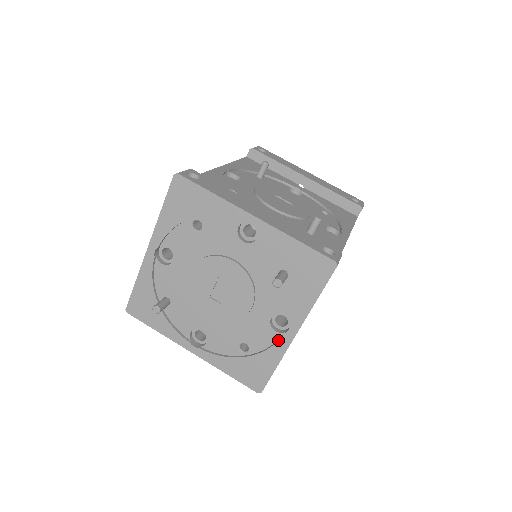
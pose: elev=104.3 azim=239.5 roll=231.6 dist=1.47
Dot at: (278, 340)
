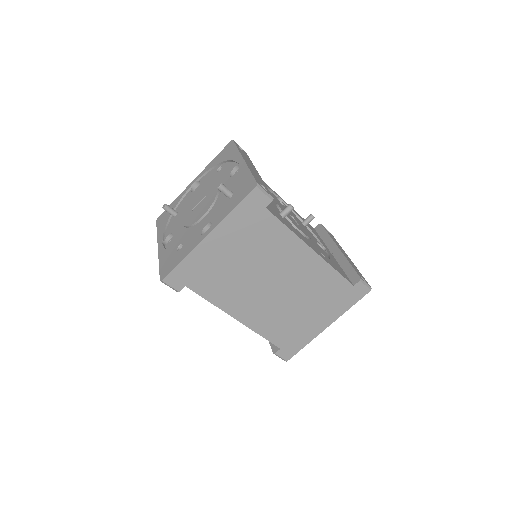
Dot at: (197, 239)
